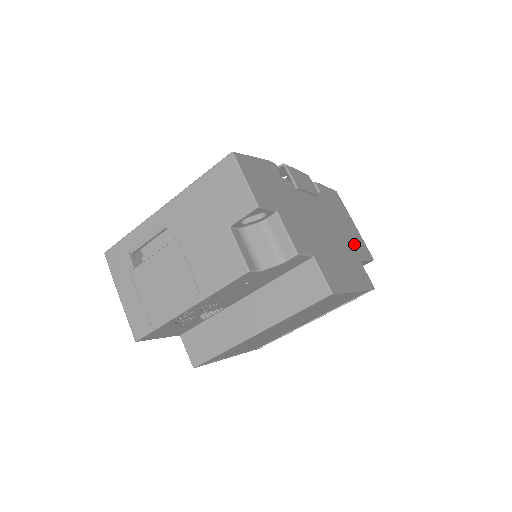
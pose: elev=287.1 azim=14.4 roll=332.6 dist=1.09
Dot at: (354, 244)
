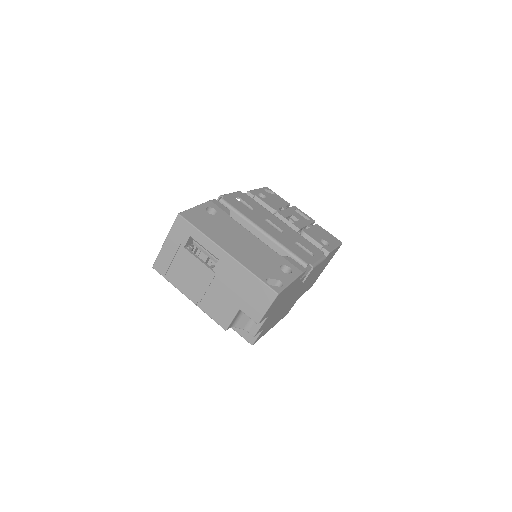
Dot at: occluded
